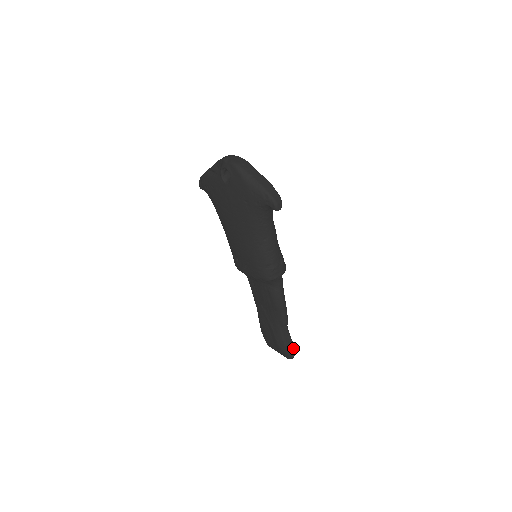
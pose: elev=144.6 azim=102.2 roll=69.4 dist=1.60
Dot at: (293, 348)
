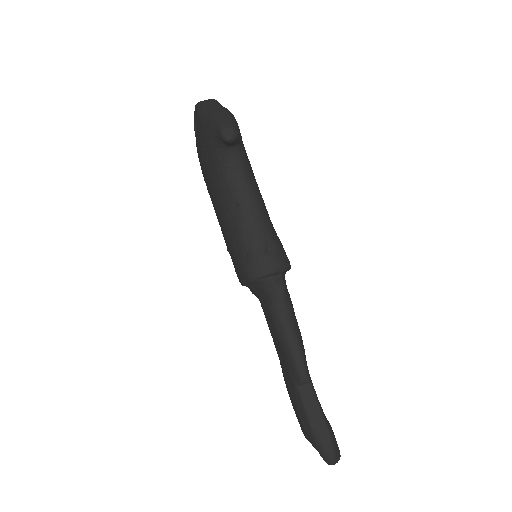
Dot at: (328, 438)
